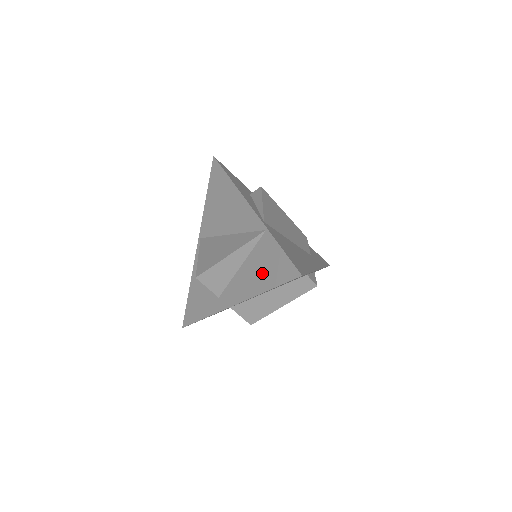
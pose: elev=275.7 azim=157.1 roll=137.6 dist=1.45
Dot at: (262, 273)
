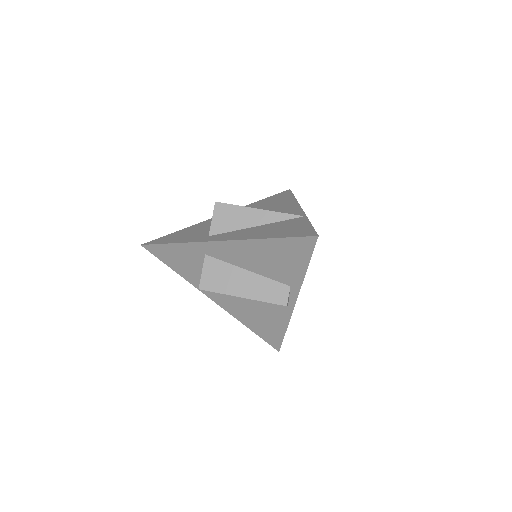
Dot at: (275, 231)
